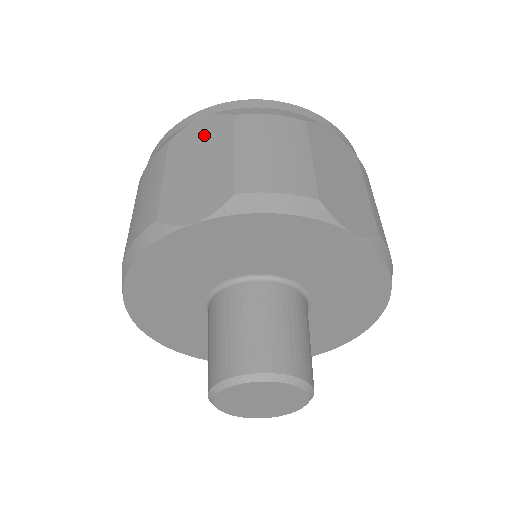
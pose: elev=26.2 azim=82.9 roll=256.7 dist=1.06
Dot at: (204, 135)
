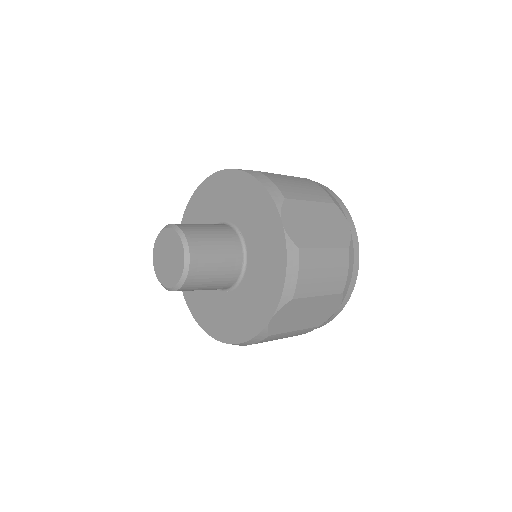
Dot at: occluded
